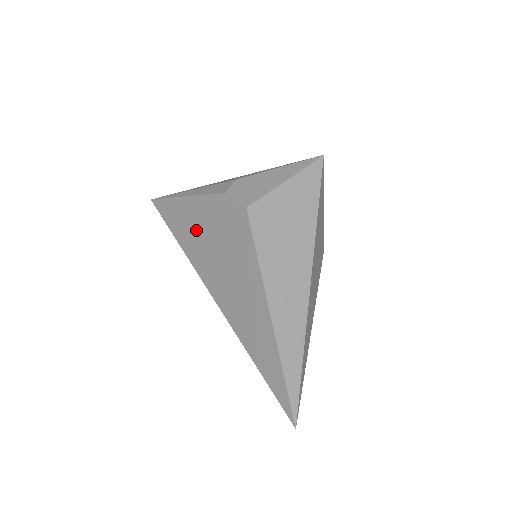
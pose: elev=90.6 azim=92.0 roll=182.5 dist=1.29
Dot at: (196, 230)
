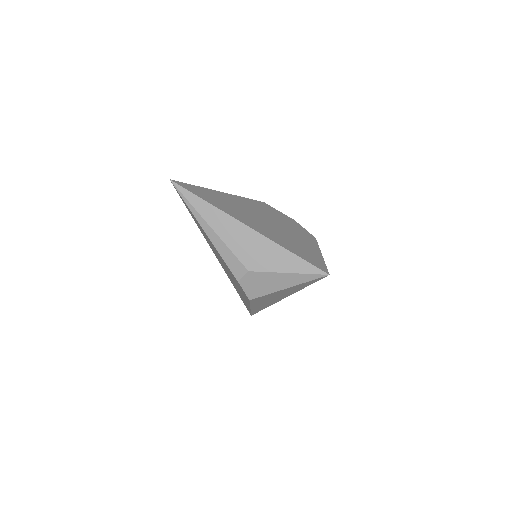
Dot at: (212, 246)
